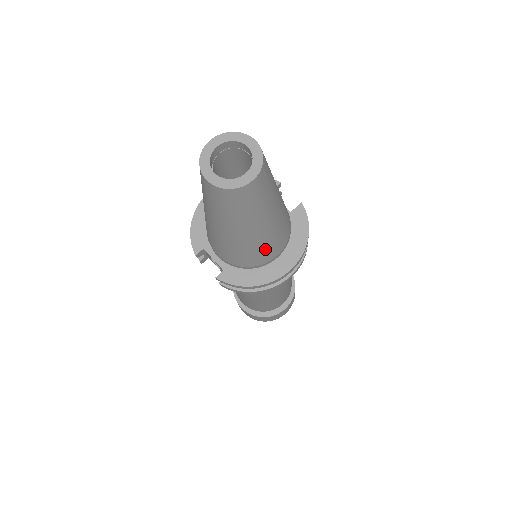
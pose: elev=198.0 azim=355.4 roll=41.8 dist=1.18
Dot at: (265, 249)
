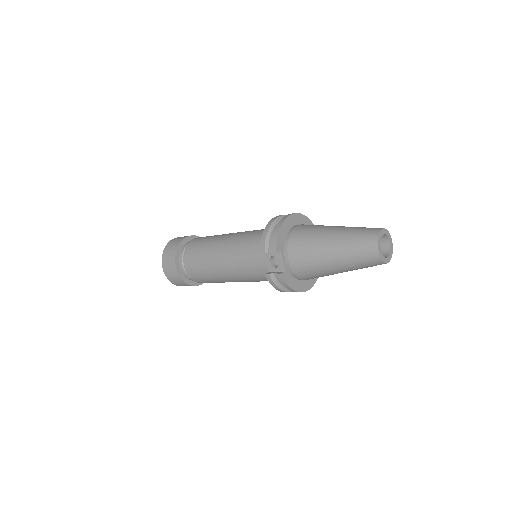
Dot at: occluded
